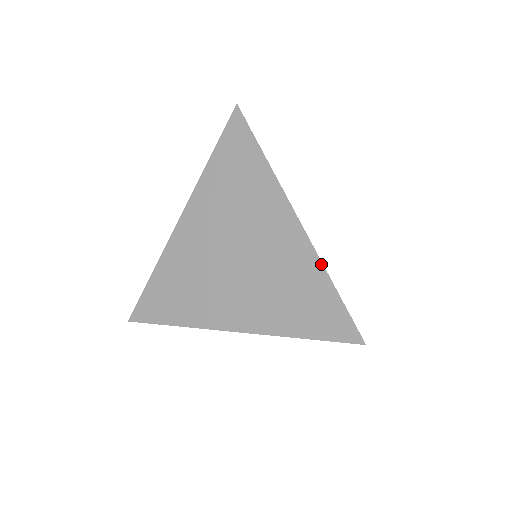
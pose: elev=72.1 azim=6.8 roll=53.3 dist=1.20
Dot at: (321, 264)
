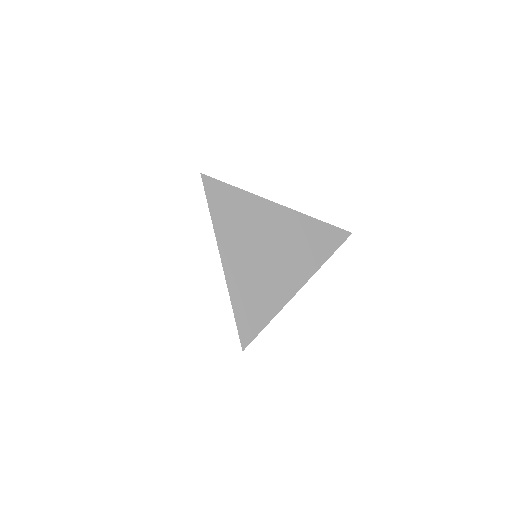
Dot at: (229, 295)
